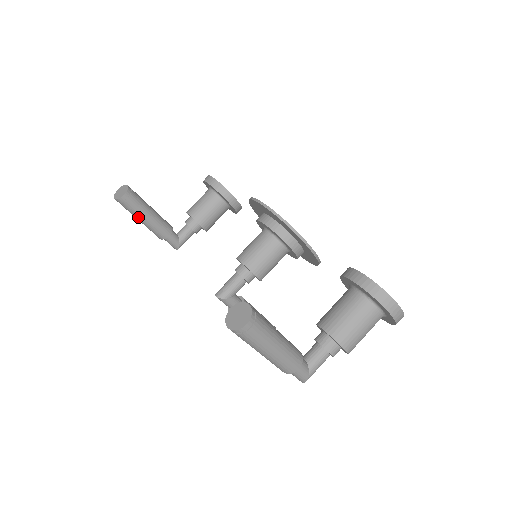
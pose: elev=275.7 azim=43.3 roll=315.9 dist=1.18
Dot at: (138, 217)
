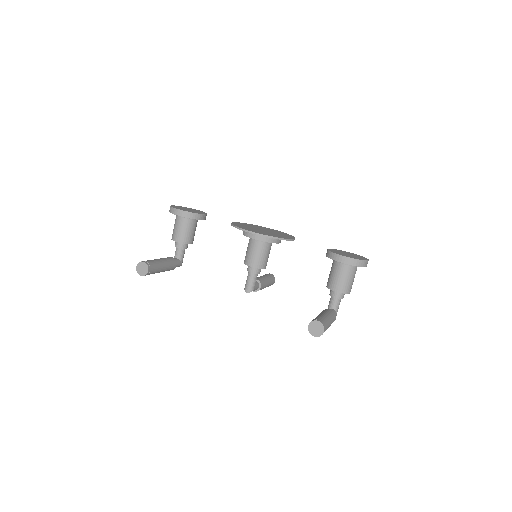
Dot at: occluded
